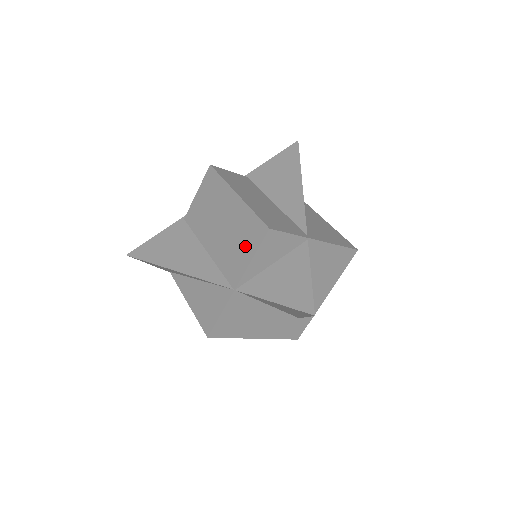
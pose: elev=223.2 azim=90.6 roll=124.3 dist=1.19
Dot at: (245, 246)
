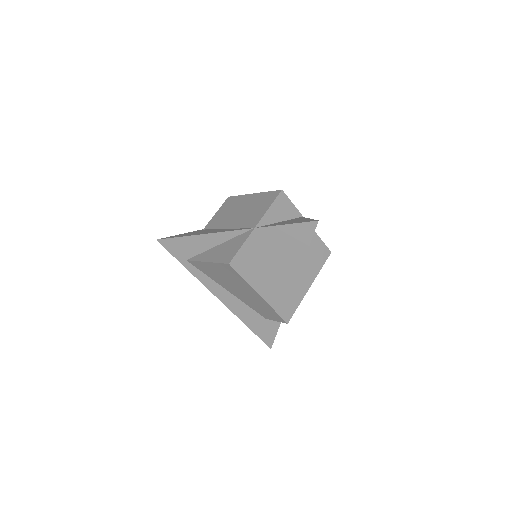
Dot at: (263, 206)
